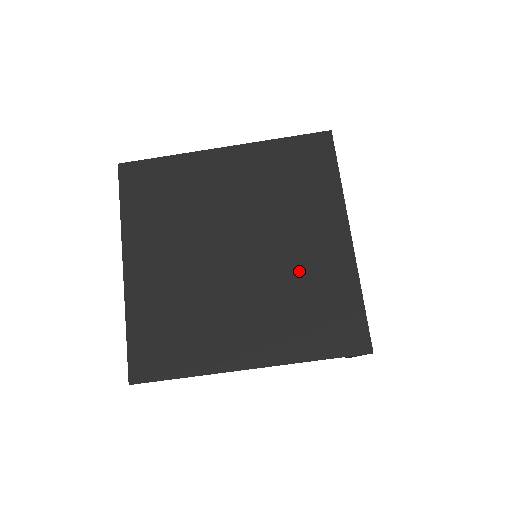
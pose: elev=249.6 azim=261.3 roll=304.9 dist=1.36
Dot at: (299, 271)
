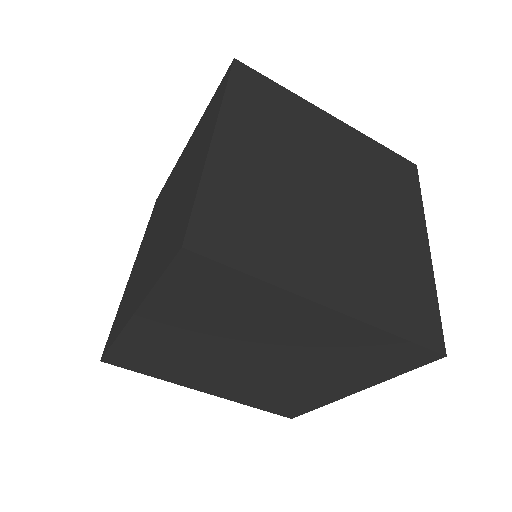
Dot at: (318, 347)
